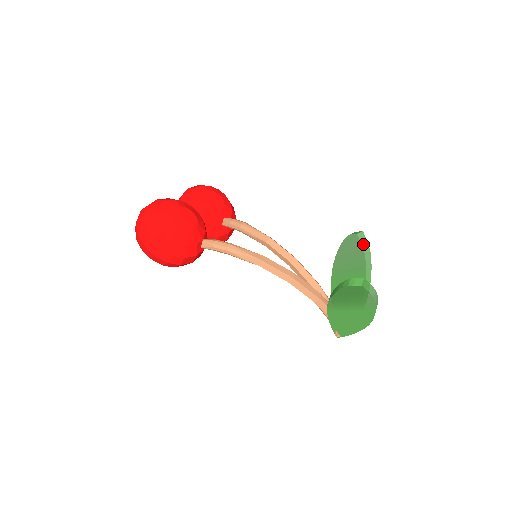
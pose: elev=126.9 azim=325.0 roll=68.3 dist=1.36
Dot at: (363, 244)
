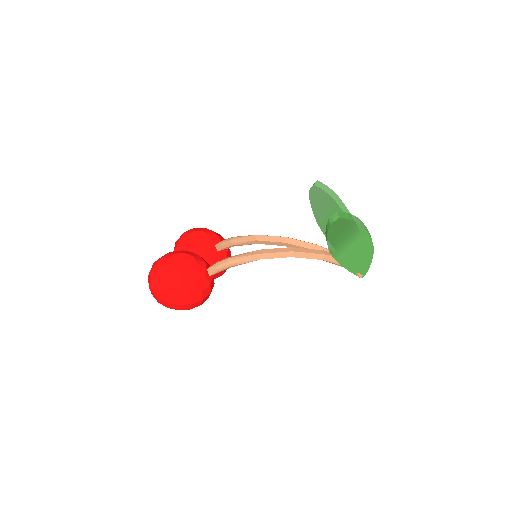
Dot at: (323, 189)
